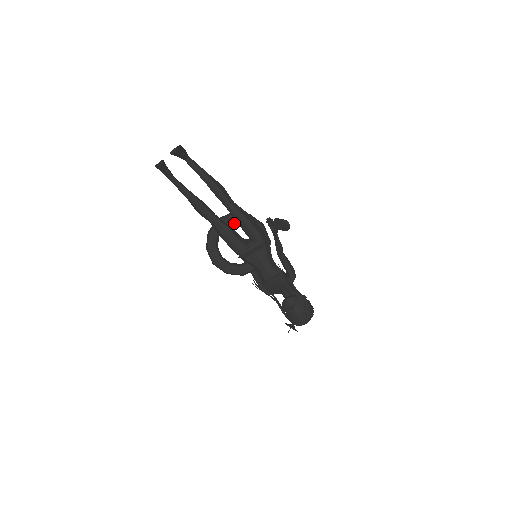
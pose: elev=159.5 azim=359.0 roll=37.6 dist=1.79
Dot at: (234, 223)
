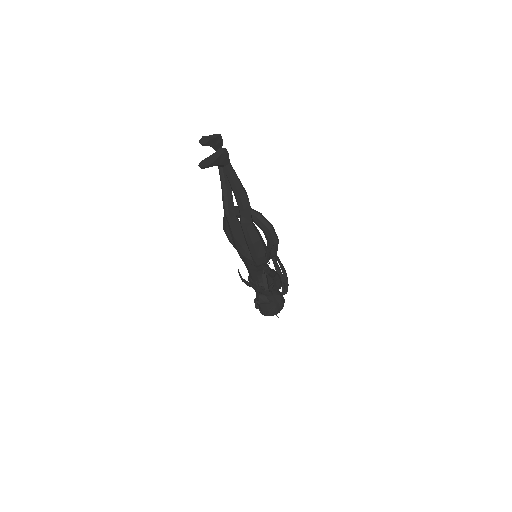
Dot at: occluded
